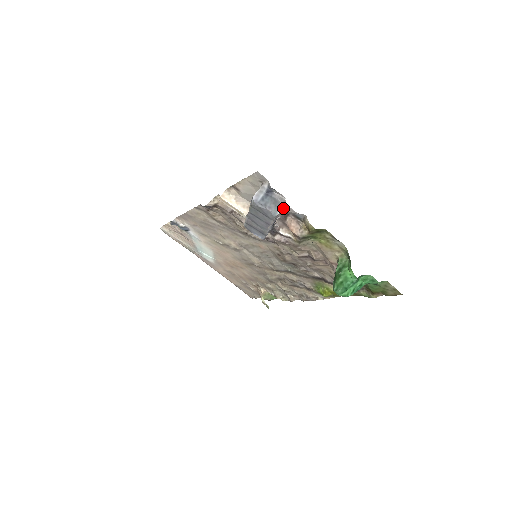
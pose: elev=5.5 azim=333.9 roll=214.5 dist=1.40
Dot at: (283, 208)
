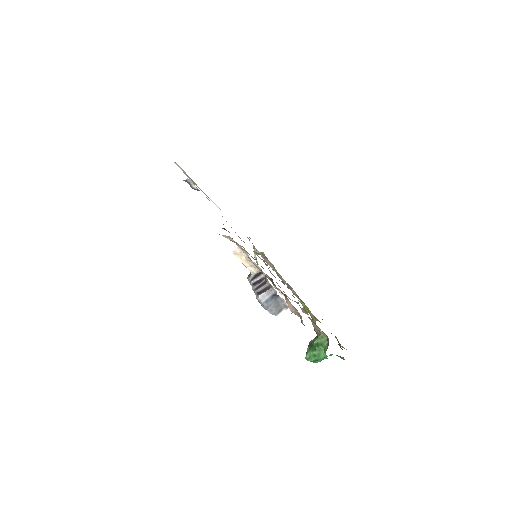
Dot at: occluded
